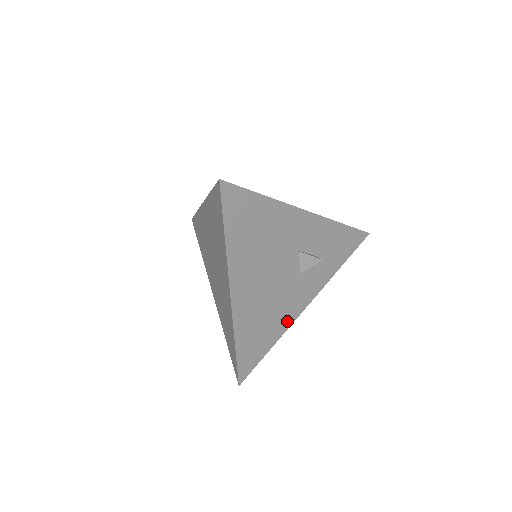
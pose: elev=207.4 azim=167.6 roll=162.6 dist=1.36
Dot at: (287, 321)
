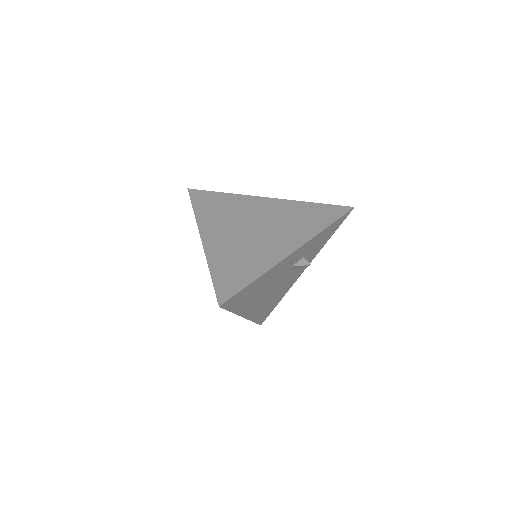
Dot at: (289, 287)
